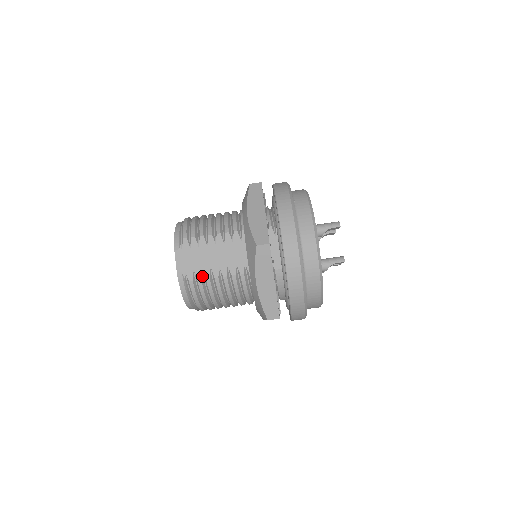
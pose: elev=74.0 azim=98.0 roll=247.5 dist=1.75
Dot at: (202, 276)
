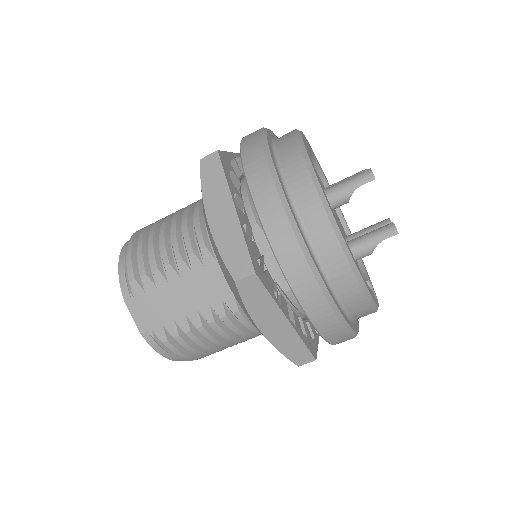
Dot at: (178, 329)
